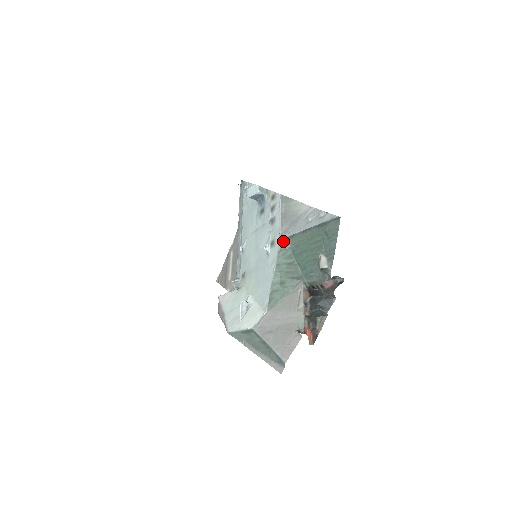
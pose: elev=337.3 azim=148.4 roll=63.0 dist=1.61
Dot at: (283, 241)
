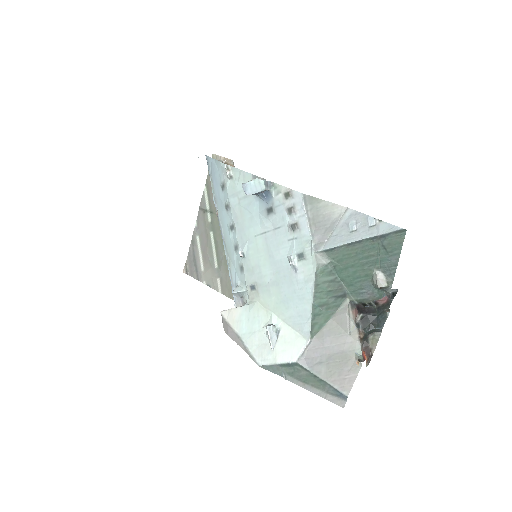
Dot at: (319, 255)
